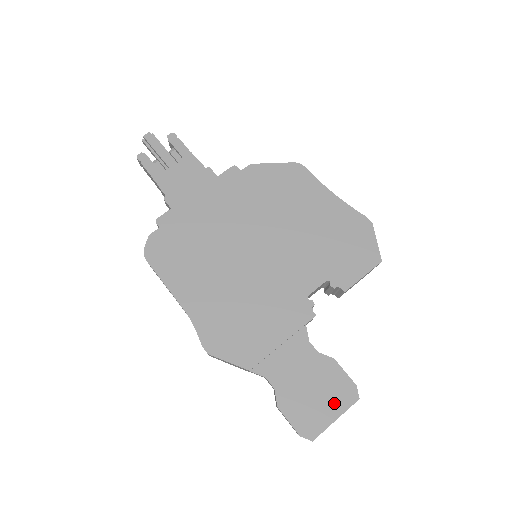
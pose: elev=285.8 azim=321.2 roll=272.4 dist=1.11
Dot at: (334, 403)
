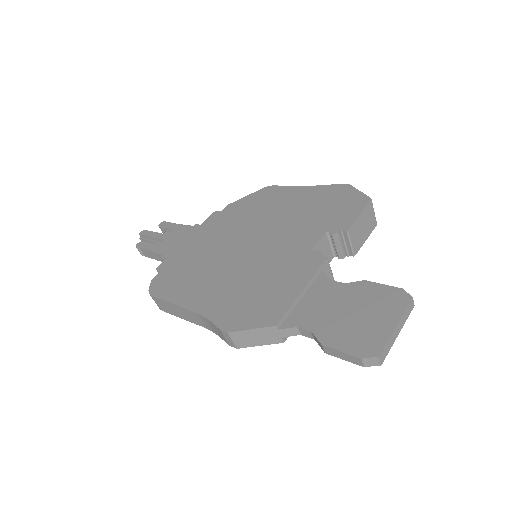
Dot at: (385, 313)
